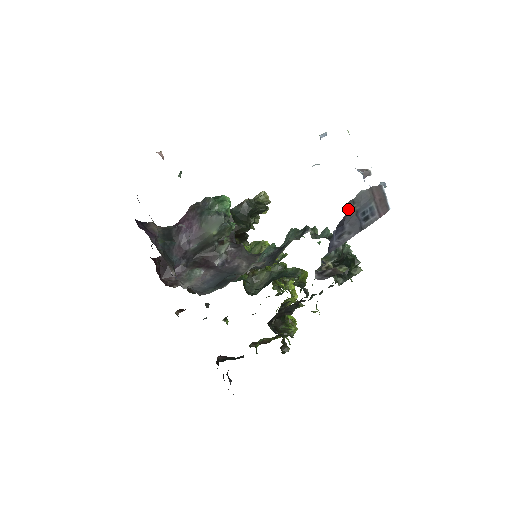
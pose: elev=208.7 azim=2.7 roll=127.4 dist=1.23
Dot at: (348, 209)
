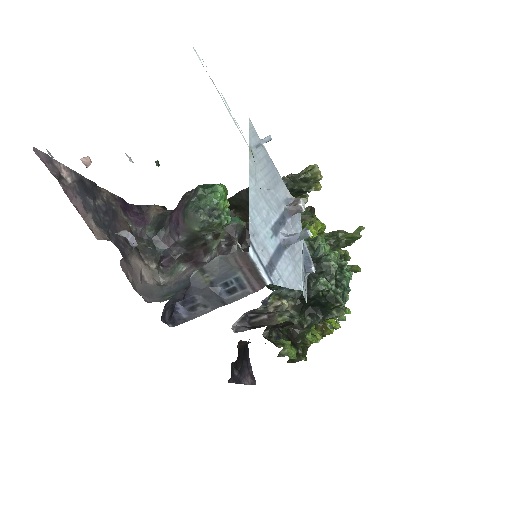
Dot at: (193, 279)
